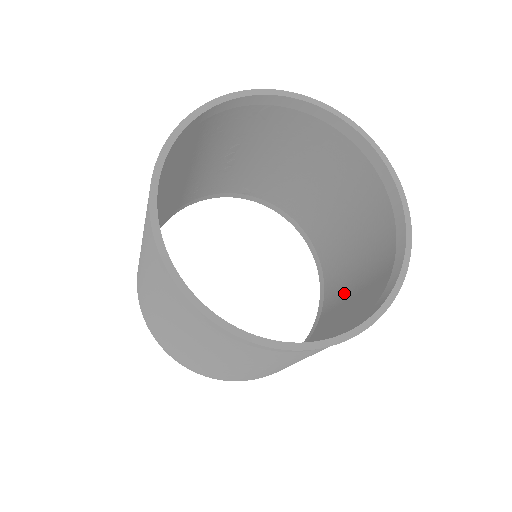
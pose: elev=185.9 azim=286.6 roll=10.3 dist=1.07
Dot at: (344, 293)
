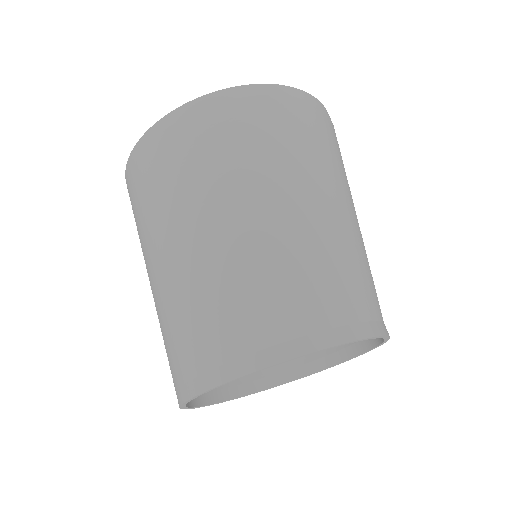
Dot at: occluded
